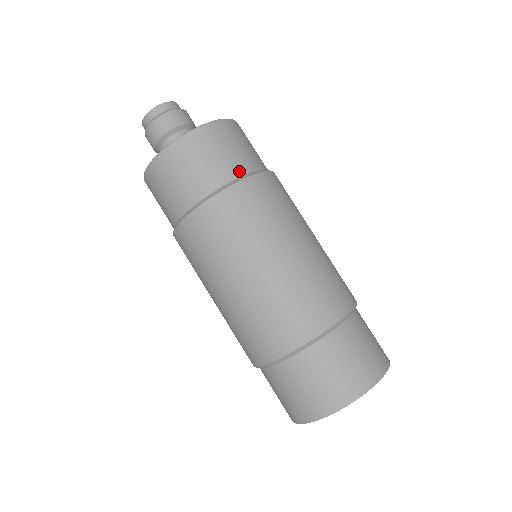
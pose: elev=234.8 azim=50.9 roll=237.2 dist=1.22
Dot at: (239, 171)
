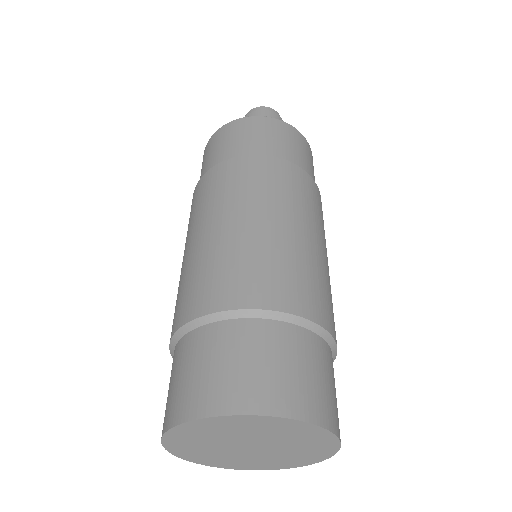
Dot at: occluded
